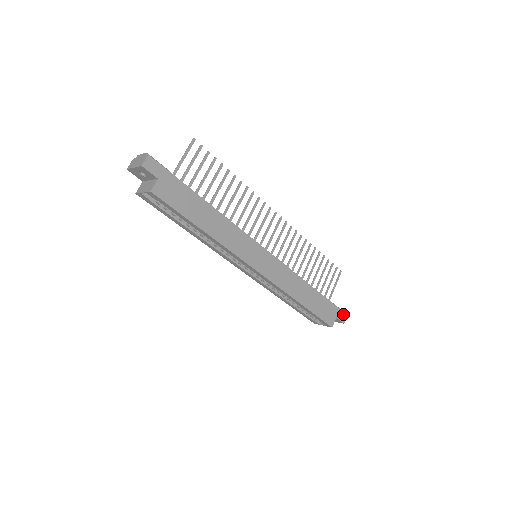
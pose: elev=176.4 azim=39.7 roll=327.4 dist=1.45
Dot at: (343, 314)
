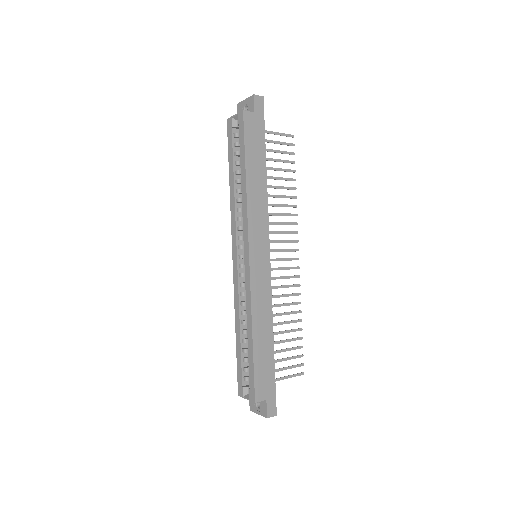
Dot at: (274, 408)
